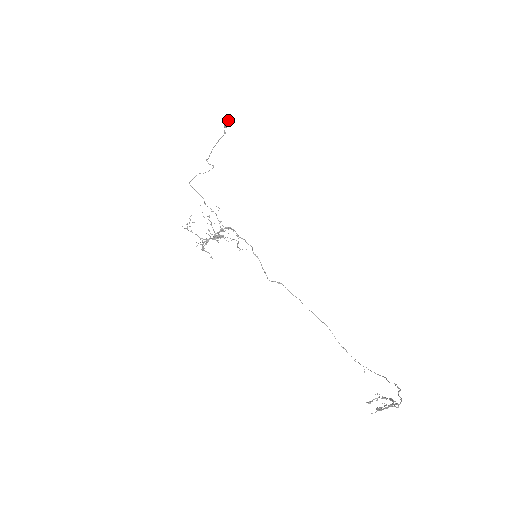
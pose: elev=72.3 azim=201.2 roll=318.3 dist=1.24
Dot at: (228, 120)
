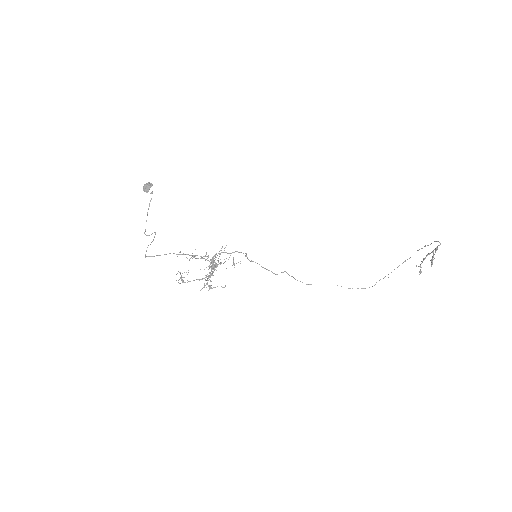
Dot at: (146, 184)
